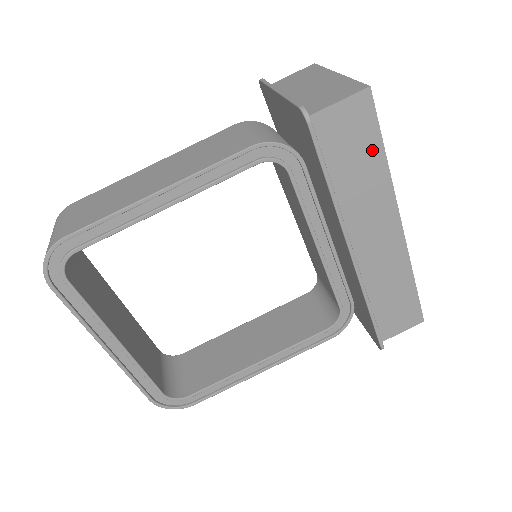
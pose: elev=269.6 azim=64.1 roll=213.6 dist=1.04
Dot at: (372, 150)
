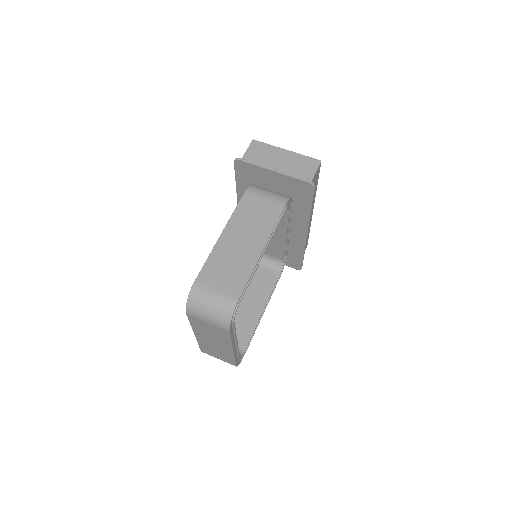
Dot at: (316, 185)
